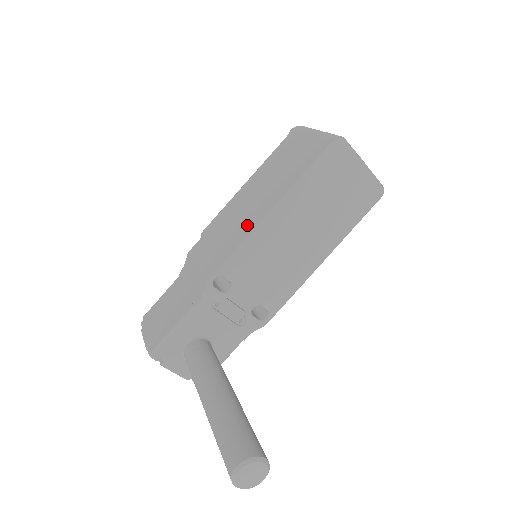
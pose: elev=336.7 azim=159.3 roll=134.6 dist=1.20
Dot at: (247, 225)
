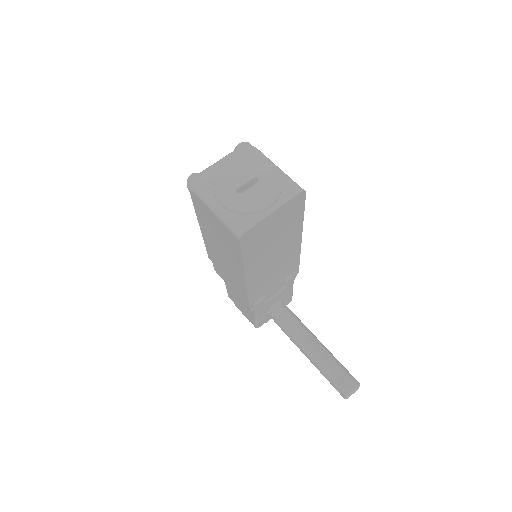
Dot at: (239, 282)
